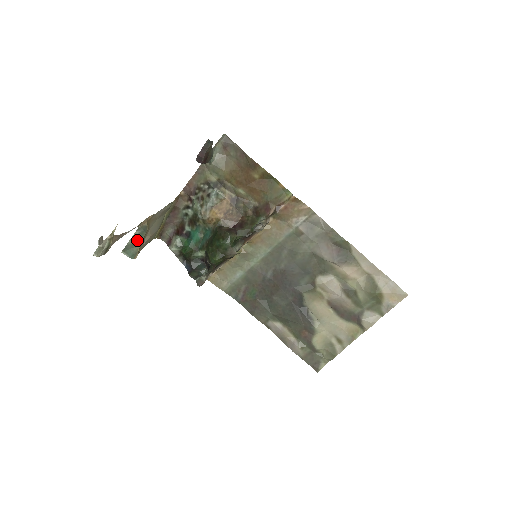
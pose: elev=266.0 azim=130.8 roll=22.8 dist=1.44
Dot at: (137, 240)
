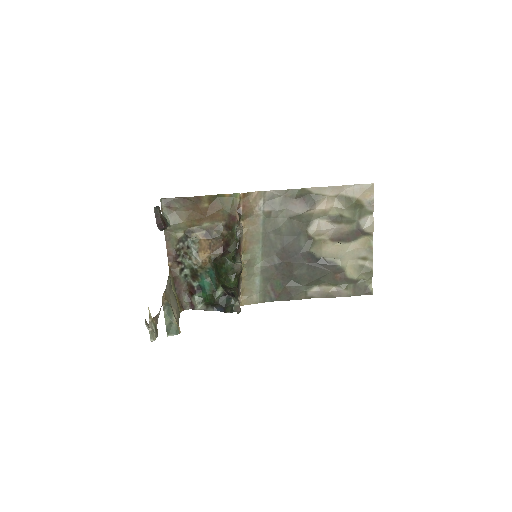
Dot at: (170, 317)
